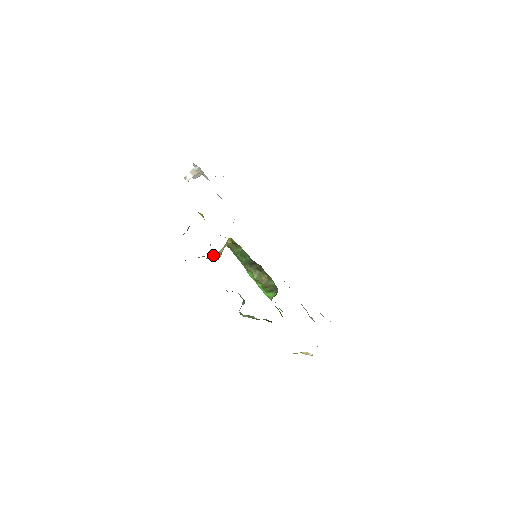
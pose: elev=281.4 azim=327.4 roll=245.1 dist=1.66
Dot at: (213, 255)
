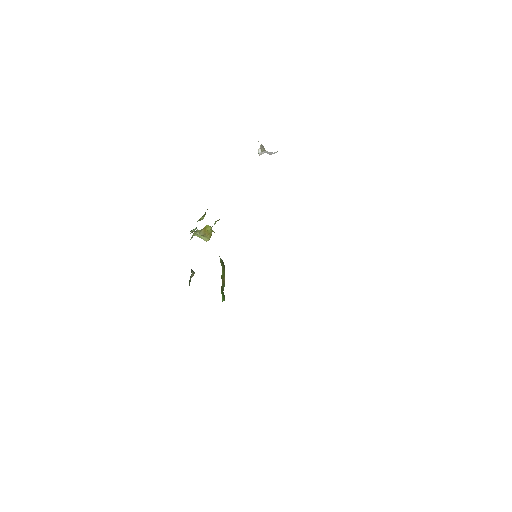
Dot at: (200, 235)
